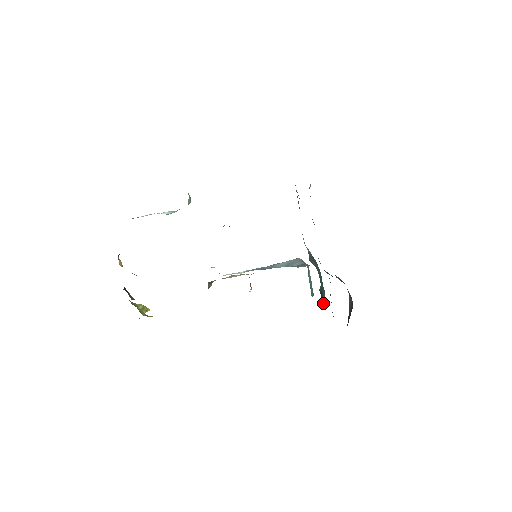
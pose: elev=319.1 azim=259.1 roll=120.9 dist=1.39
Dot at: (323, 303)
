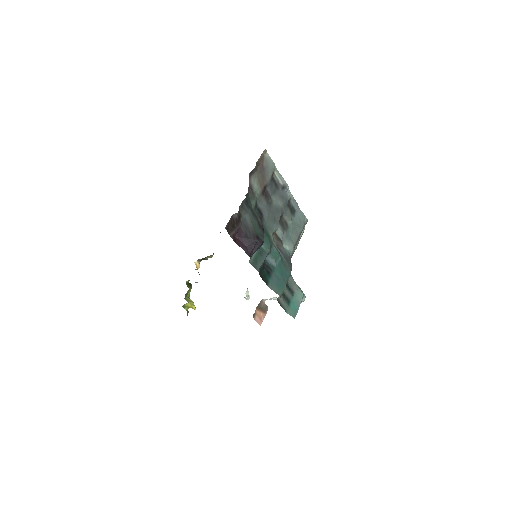
Dot at: (267, 276)
